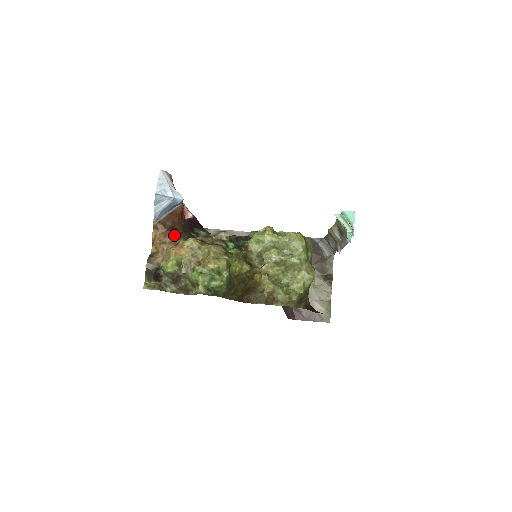
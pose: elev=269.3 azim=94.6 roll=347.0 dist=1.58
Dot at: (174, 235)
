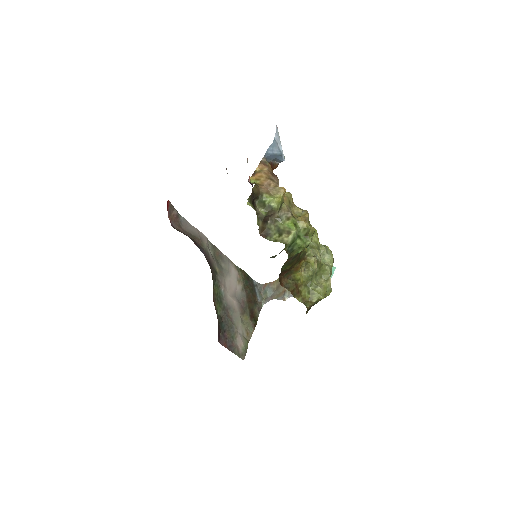
Dot at: (278, 180)
